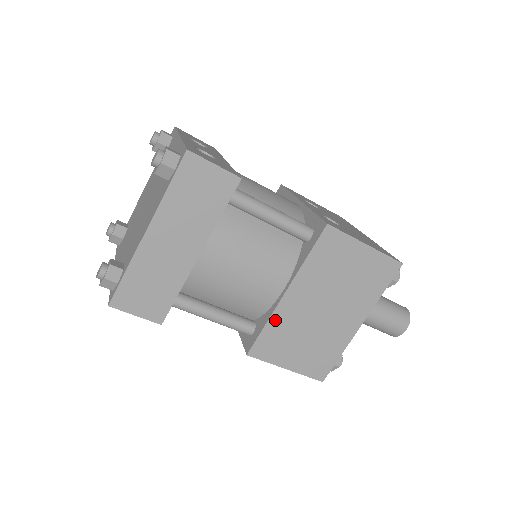
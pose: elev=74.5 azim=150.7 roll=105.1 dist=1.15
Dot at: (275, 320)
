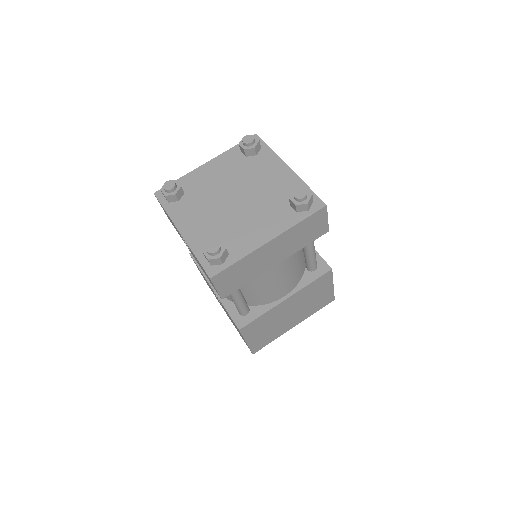
Dot at: (268, 313)
